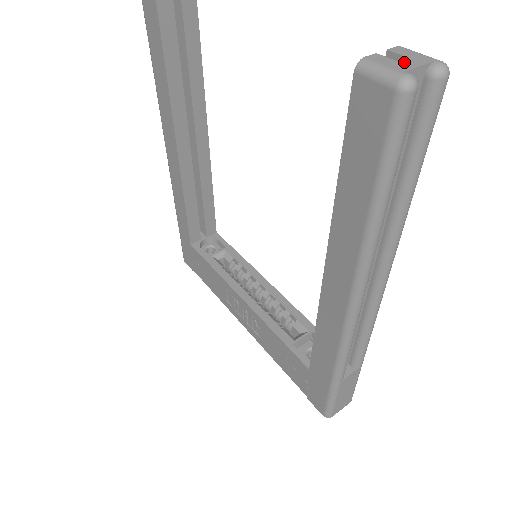
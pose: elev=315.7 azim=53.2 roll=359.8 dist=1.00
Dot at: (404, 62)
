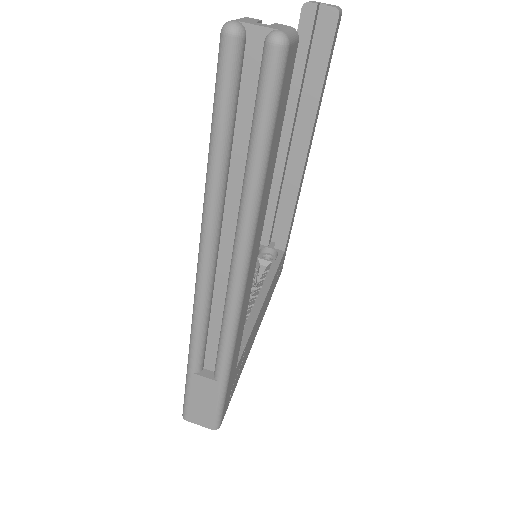
Dot at: (257, 23)
